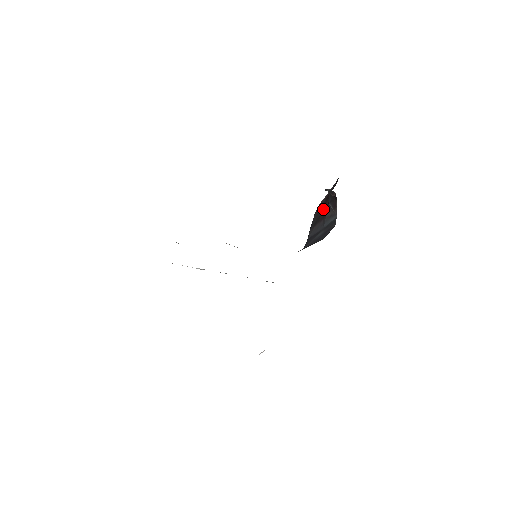
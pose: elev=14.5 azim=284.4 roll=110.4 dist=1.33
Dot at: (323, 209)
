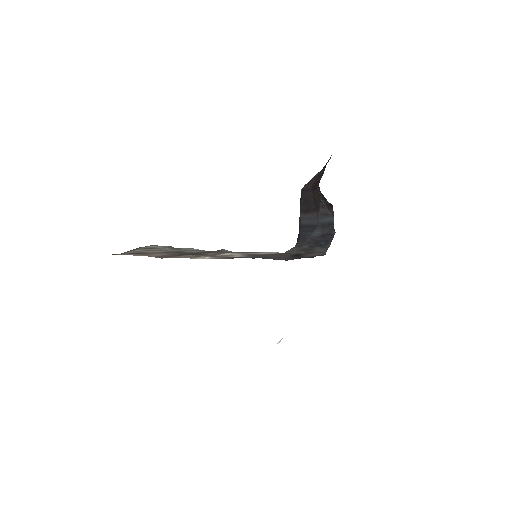
Dot at: (313, 198)
